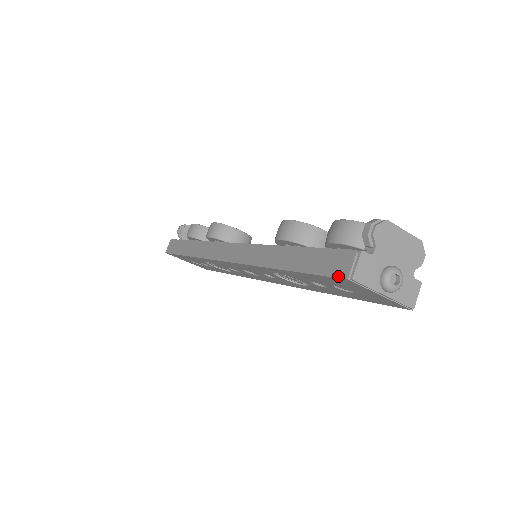
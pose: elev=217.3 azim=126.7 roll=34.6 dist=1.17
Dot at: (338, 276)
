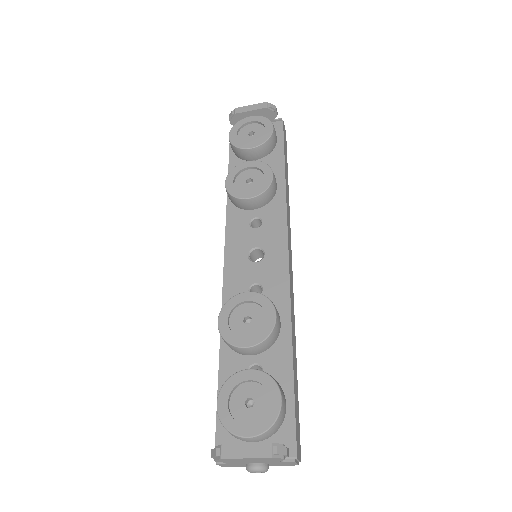
Dot at: occluded
